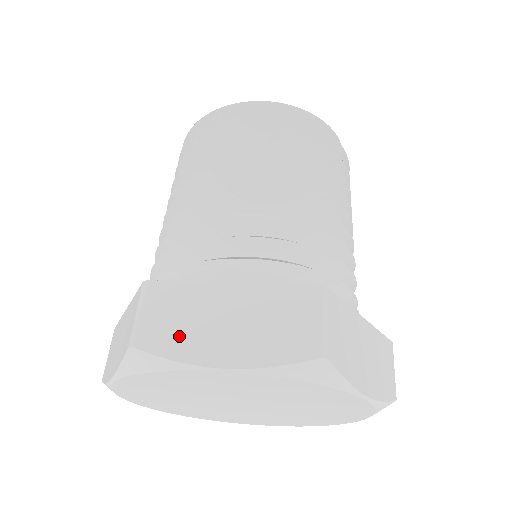
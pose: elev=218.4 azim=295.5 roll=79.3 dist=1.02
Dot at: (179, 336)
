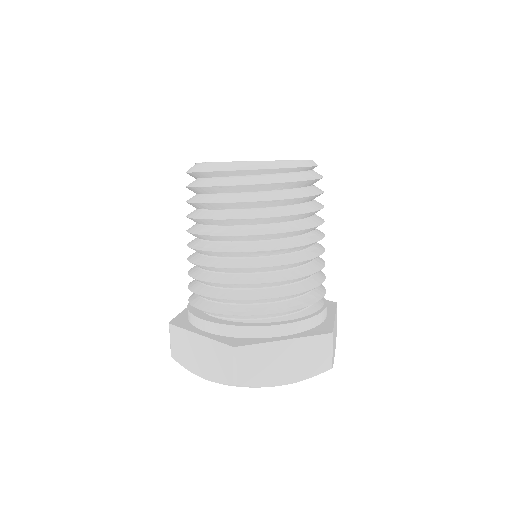
Dot at: (184, 357)
